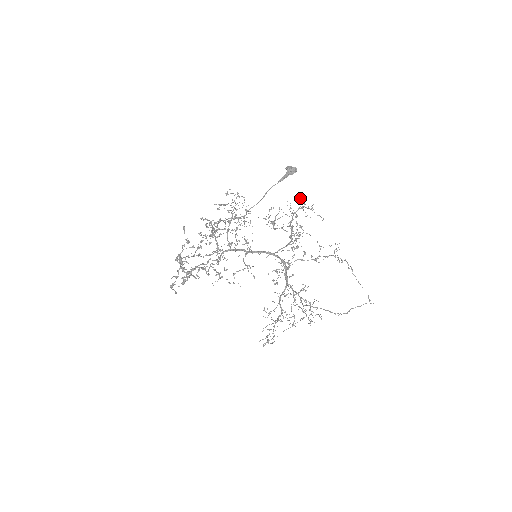
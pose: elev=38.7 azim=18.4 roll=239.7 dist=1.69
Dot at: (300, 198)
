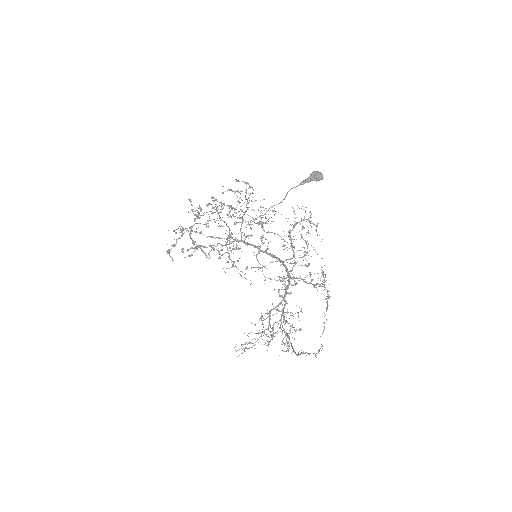
Dot at: occluded
